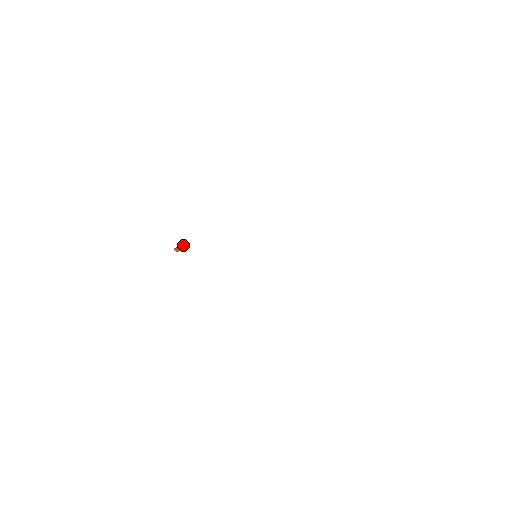
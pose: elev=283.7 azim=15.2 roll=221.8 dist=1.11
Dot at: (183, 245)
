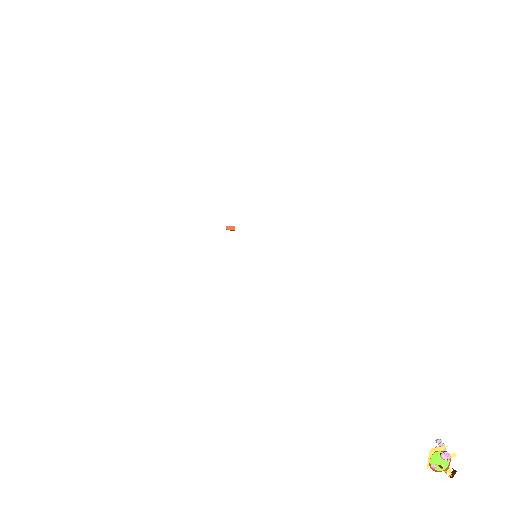
Dot at: (233, 227)
